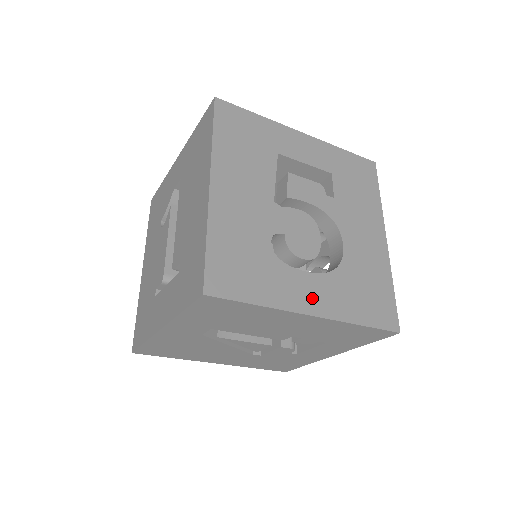
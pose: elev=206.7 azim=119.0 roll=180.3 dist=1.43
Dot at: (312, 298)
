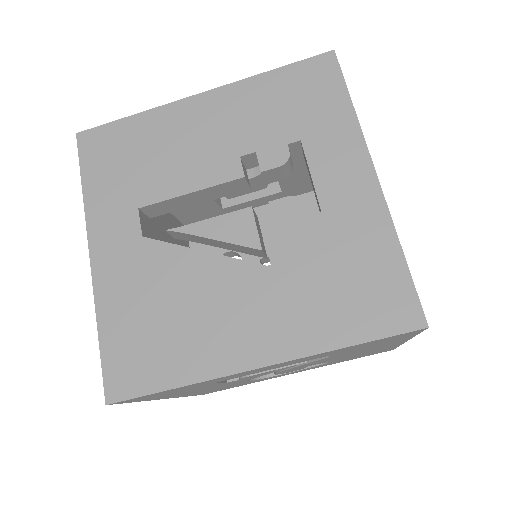
Dot at: occluded
